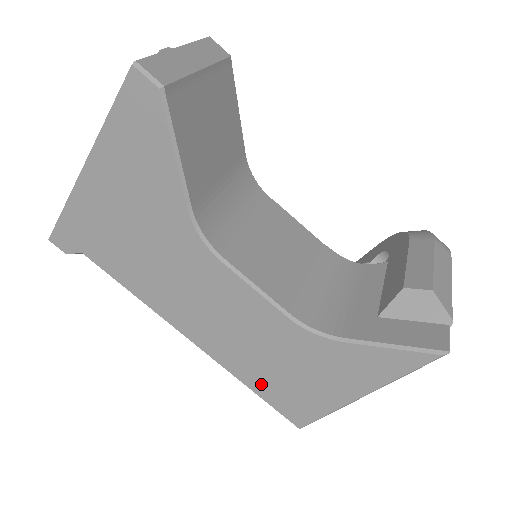
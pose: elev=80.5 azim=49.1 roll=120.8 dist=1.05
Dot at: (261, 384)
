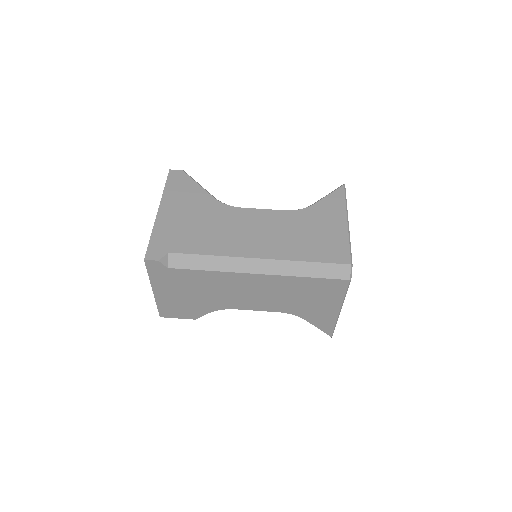
Dot at: (309, 253)
